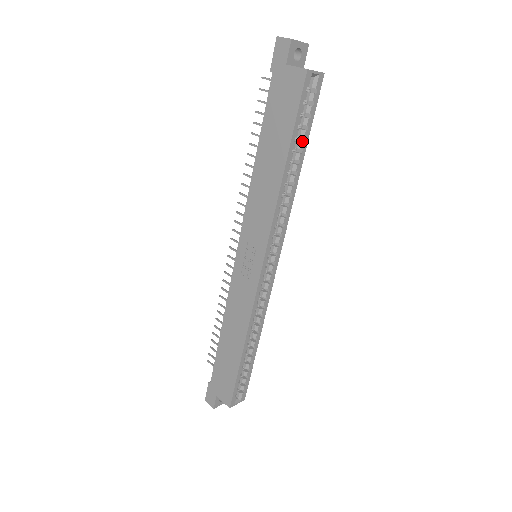
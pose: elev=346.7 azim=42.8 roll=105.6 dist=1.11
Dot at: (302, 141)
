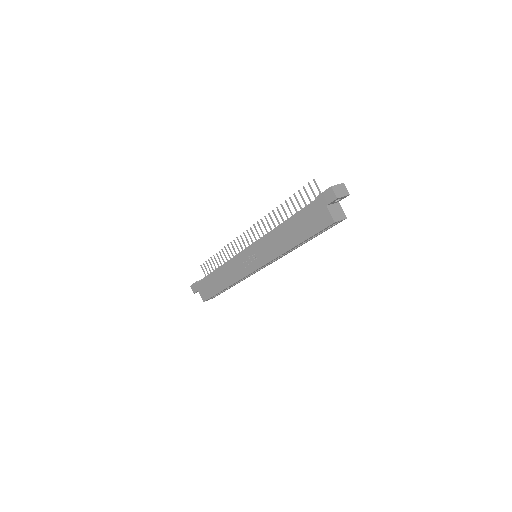
Dot at: (314, 236)
